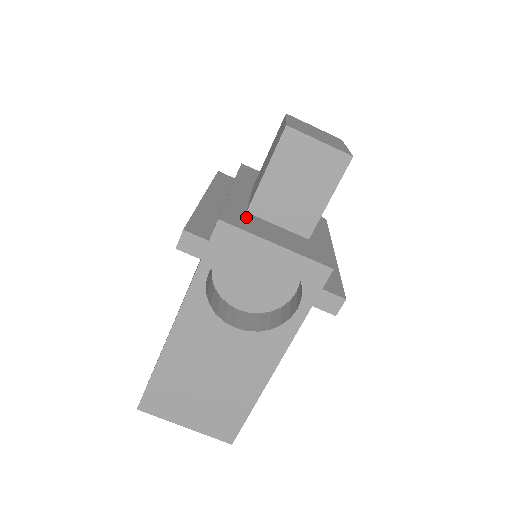
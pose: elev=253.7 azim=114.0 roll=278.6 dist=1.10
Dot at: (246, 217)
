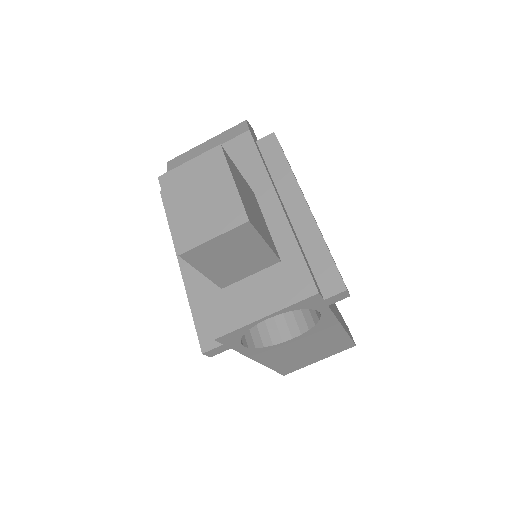
Dot at: (226, 301)
